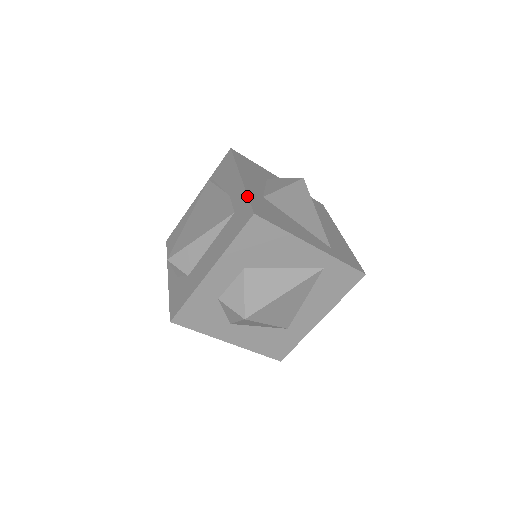
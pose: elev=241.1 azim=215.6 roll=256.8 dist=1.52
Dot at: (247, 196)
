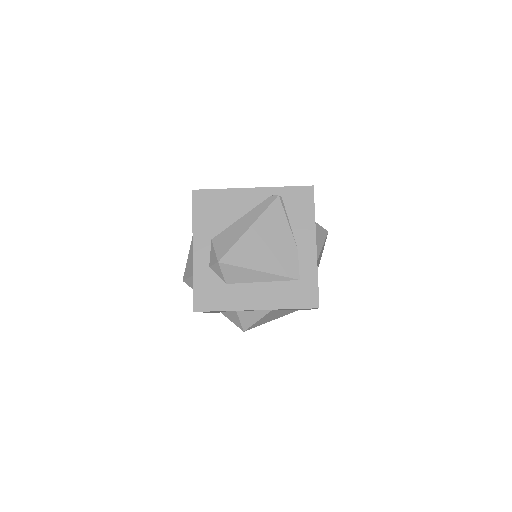
Dot at: occluded
